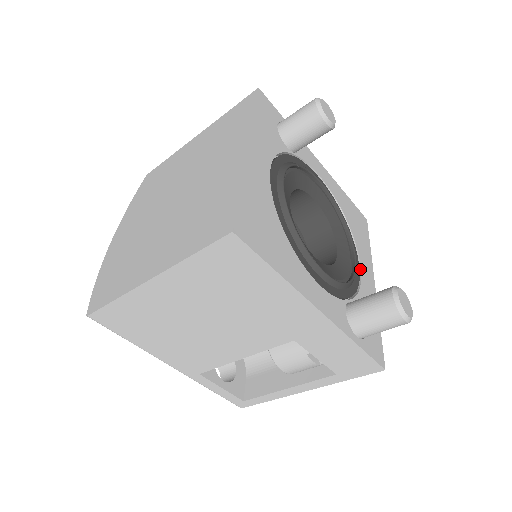
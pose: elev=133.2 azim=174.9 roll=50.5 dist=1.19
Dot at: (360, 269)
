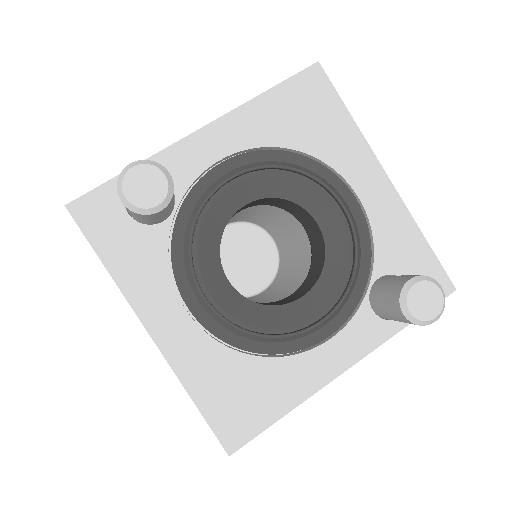
Dot at: (358, 199)
